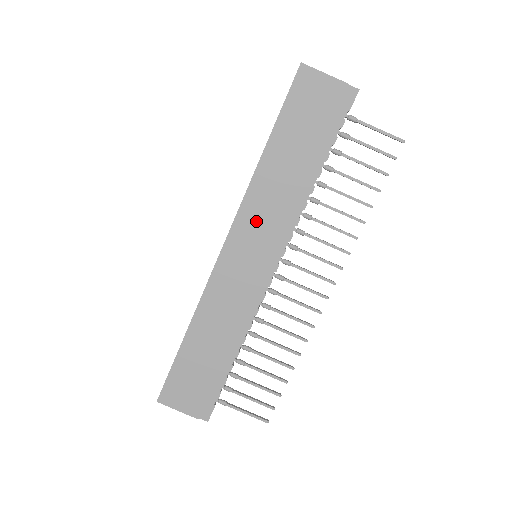
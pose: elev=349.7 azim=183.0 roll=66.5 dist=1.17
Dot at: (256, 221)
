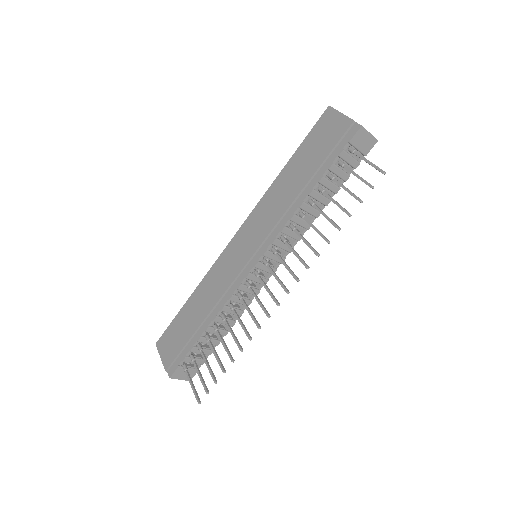
Dot at: (258, 221)
